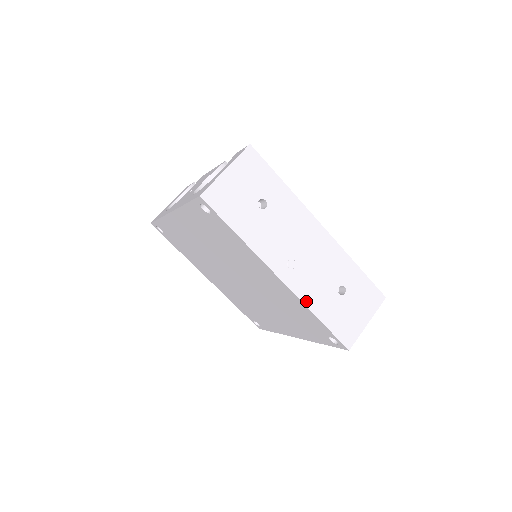
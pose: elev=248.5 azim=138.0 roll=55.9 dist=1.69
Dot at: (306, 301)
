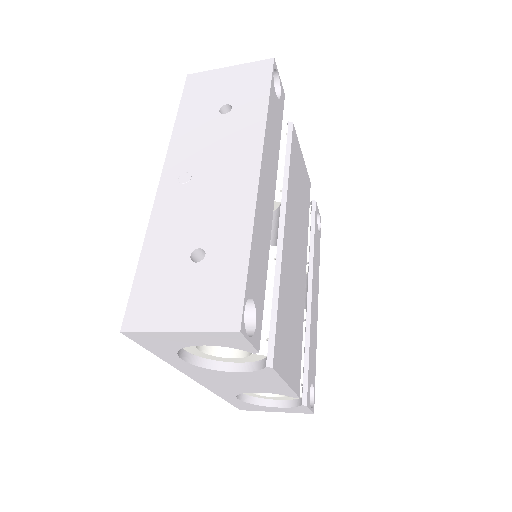
Dot at: (153, 225)
